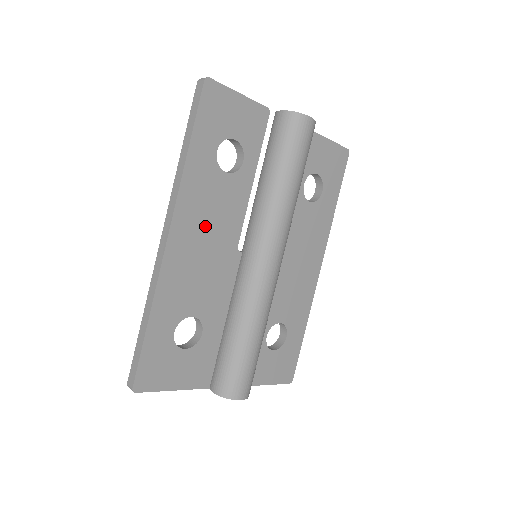
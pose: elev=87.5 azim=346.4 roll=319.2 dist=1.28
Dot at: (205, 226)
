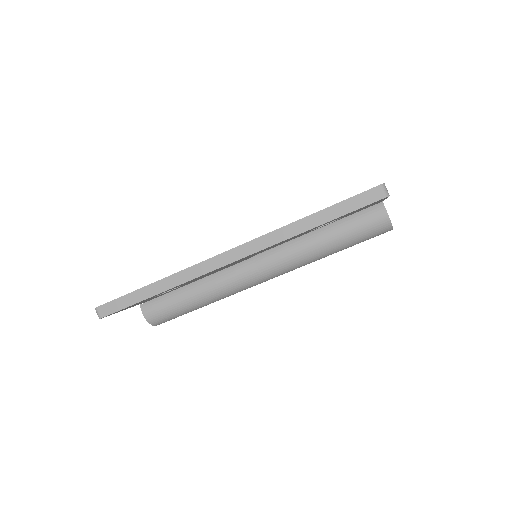
Dot at: occluded
